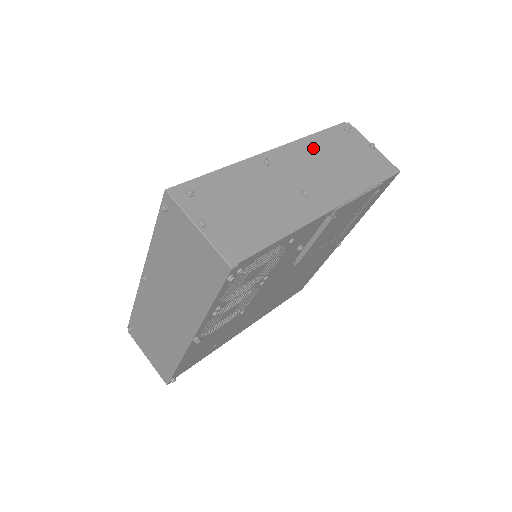
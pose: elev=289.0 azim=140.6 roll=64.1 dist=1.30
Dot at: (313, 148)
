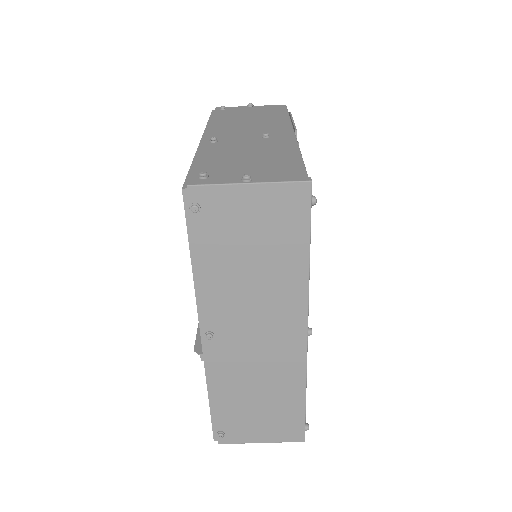
Dot at: (223, 123)
